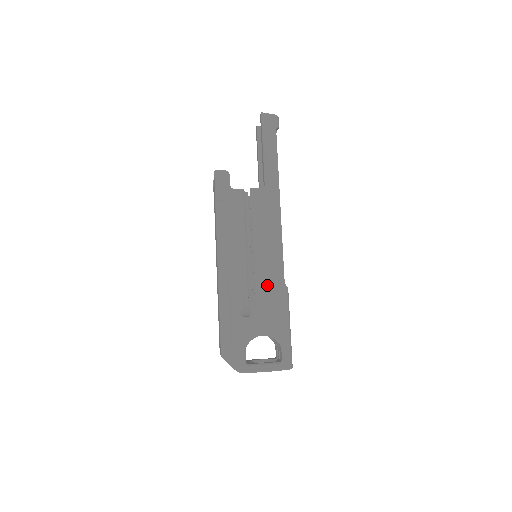
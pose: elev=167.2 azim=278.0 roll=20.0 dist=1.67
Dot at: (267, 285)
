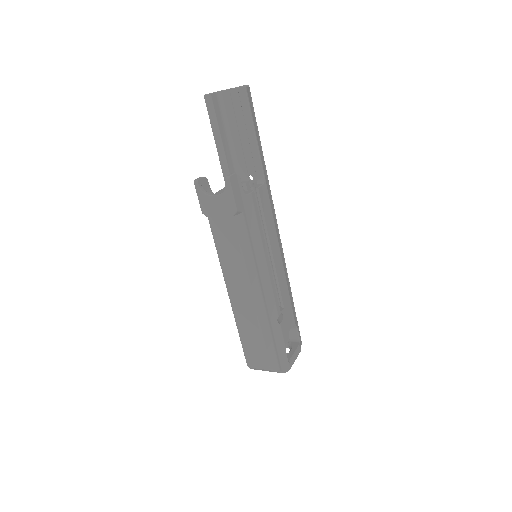
Dot at: (284, 283)
